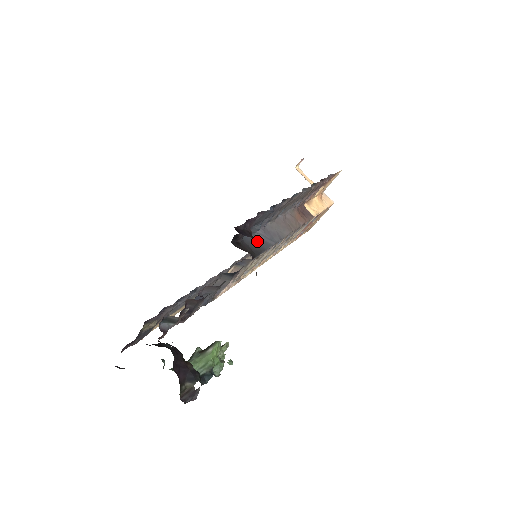
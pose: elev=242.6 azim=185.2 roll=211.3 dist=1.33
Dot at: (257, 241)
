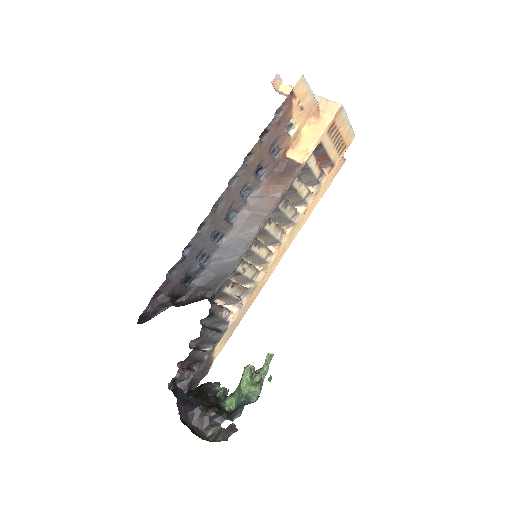
Dot at: (215, 271)
